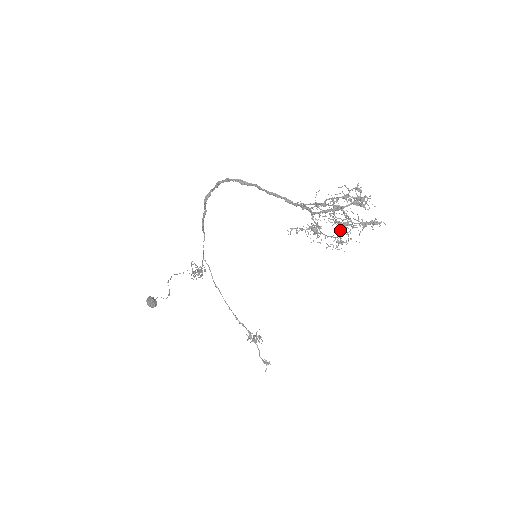
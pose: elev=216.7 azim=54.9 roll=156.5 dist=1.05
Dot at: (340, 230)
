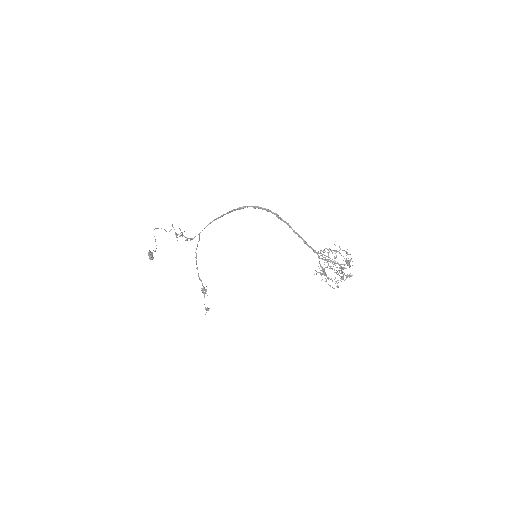
Dot at: (340, 280)
